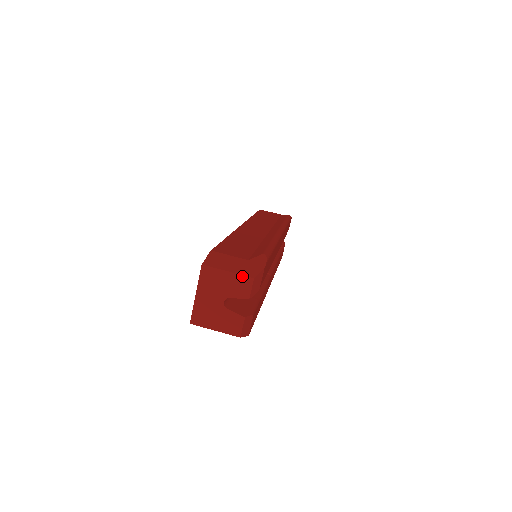
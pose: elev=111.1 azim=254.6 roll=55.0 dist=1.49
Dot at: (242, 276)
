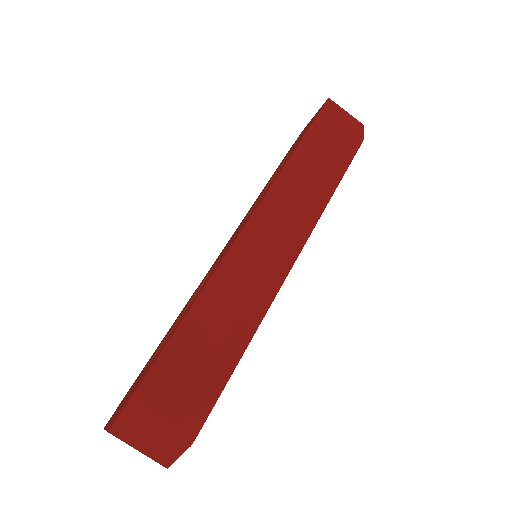
Dot at: occluded
